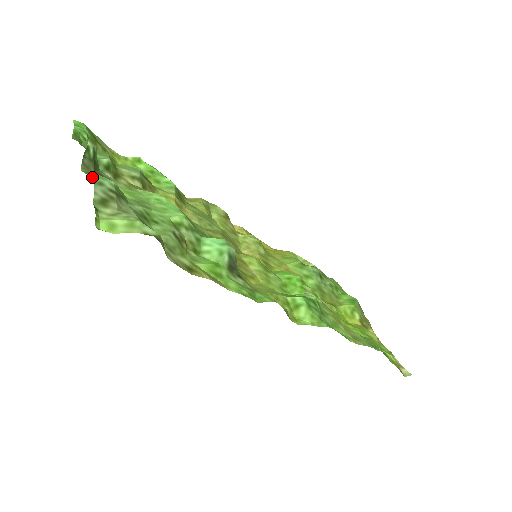
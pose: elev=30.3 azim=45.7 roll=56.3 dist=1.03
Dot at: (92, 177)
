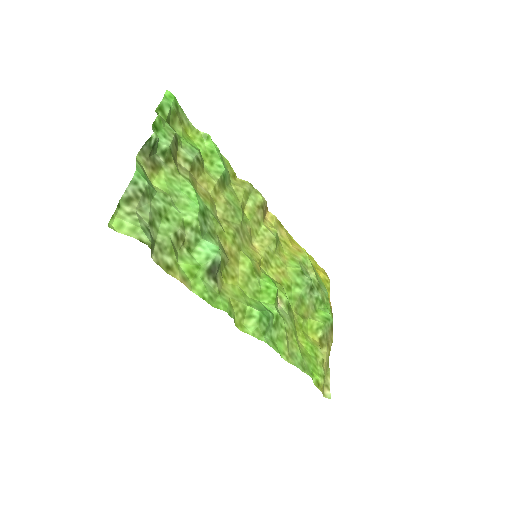
Dot at: (141, 165)
